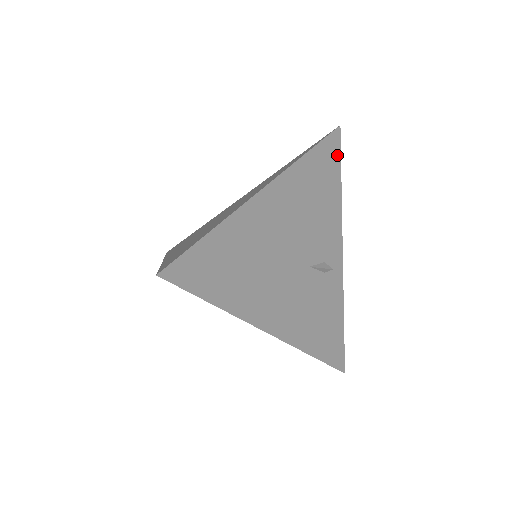
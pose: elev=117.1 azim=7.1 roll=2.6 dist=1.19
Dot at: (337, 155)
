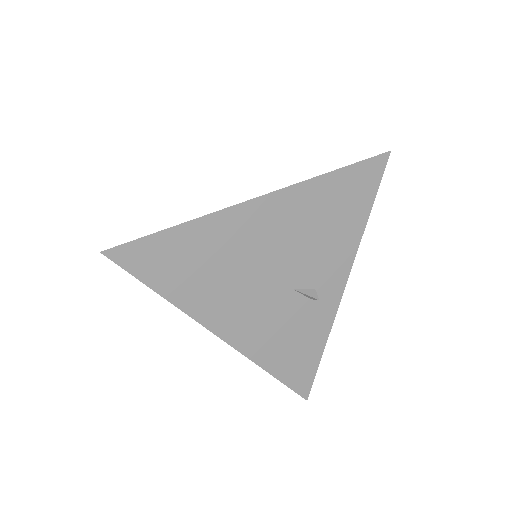
Dot at: (374, 183)
